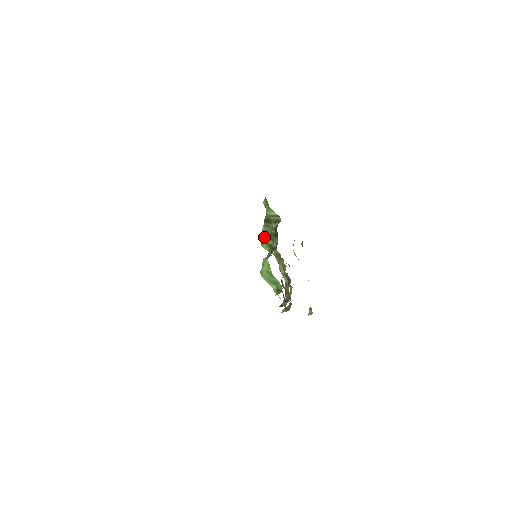
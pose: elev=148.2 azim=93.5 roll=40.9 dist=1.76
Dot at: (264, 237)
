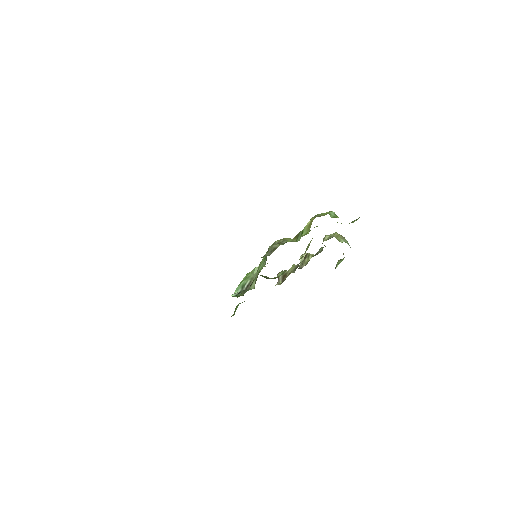
Dot at: (263, 258)
